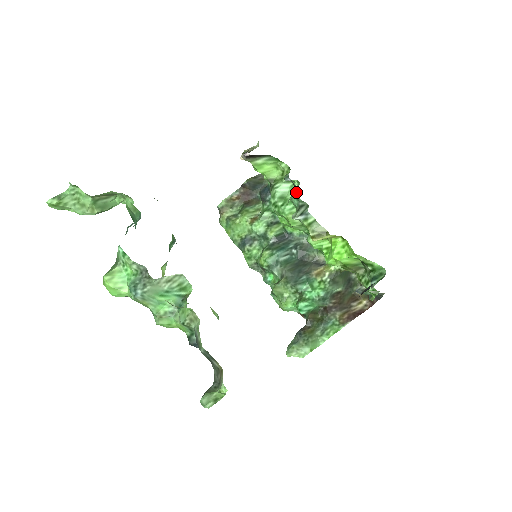
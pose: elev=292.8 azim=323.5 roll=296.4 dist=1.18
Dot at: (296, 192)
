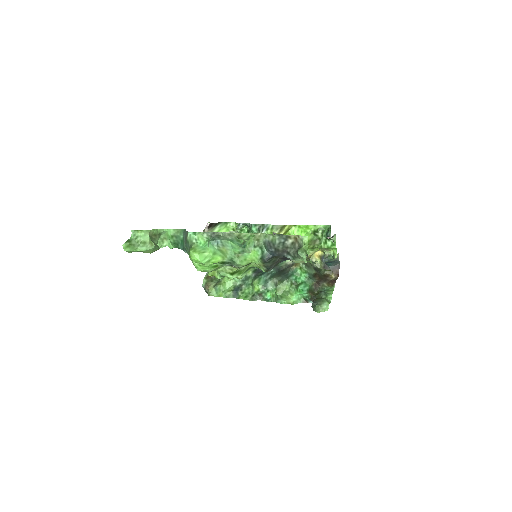
Dot at: (250, 225)
